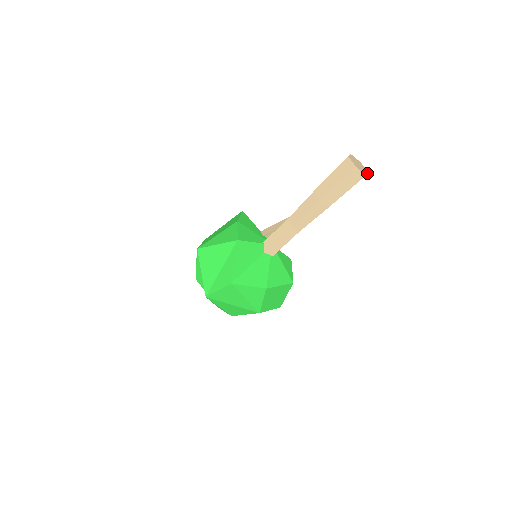
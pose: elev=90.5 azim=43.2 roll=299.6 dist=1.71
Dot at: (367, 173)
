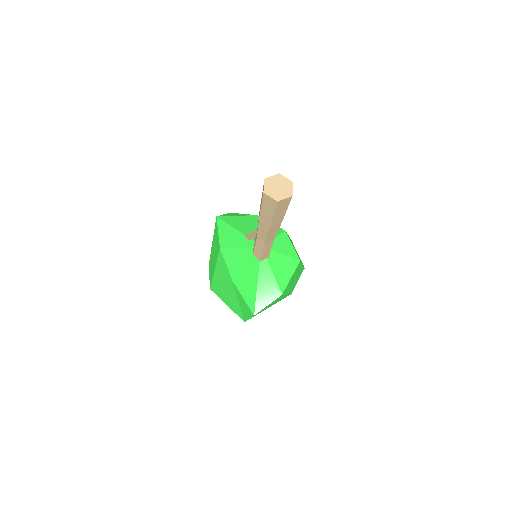
Dot at: (292, 187)
